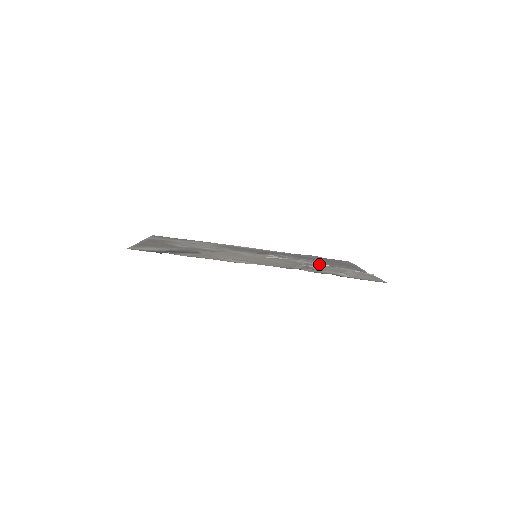
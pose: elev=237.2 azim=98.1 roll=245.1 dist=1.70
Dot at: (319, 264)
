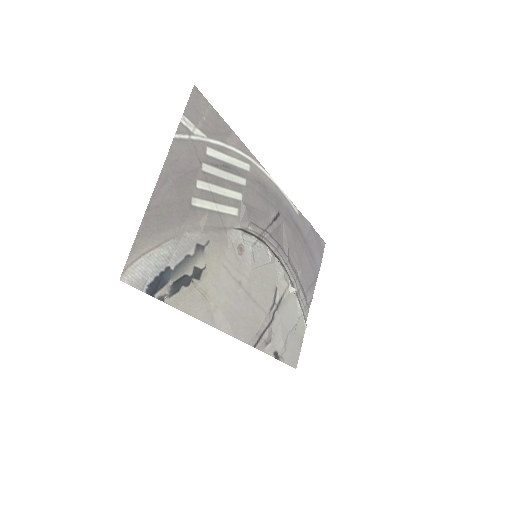
Dot at: (290, 291)
